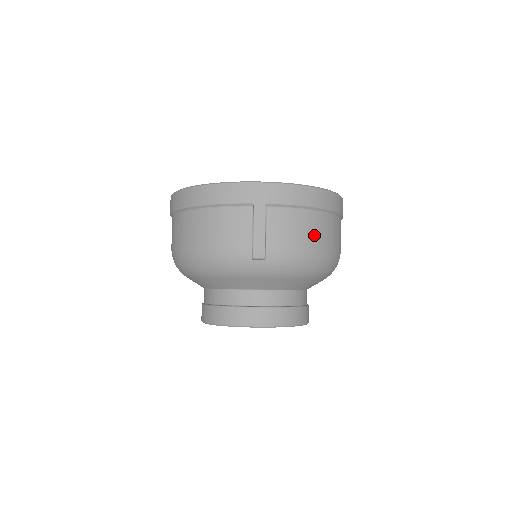
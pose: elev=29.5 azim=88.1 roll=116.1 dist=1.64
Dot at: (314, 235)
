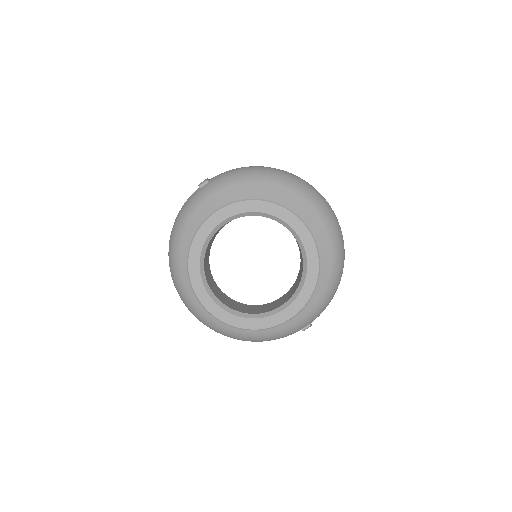
Dot at: occluded
